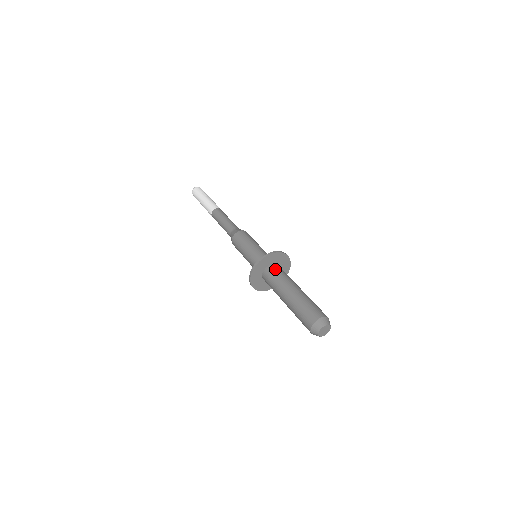
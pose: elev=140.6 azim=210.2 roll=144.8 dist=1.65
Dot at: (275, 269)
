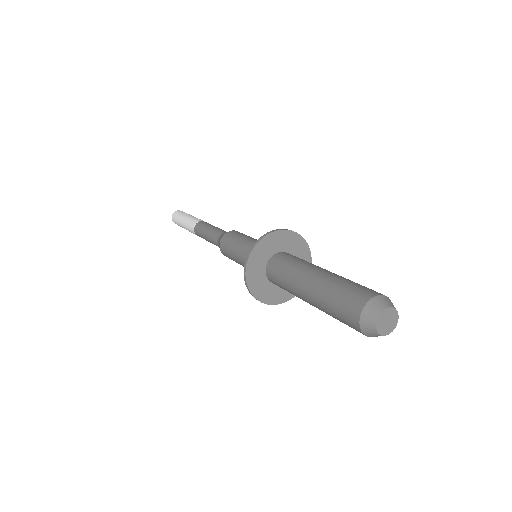
Dot at: (288, 254)
